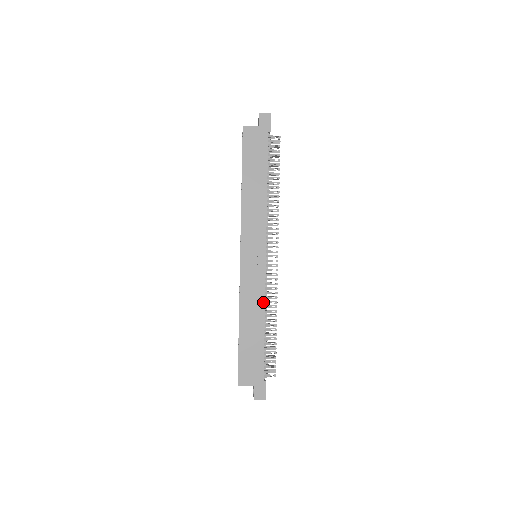
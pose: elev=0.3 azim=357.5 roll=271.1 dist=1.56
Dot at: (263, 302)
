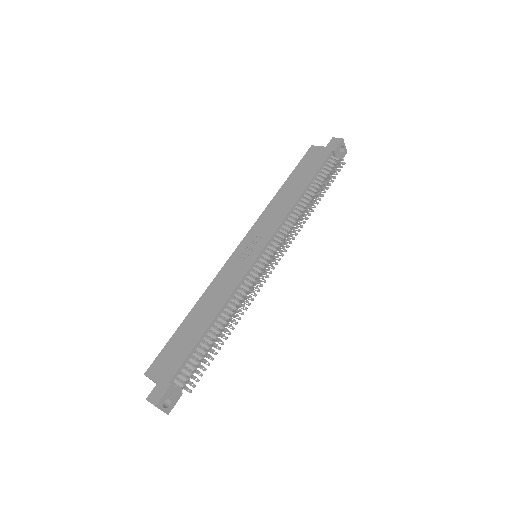
Dot at: (228, 296)
